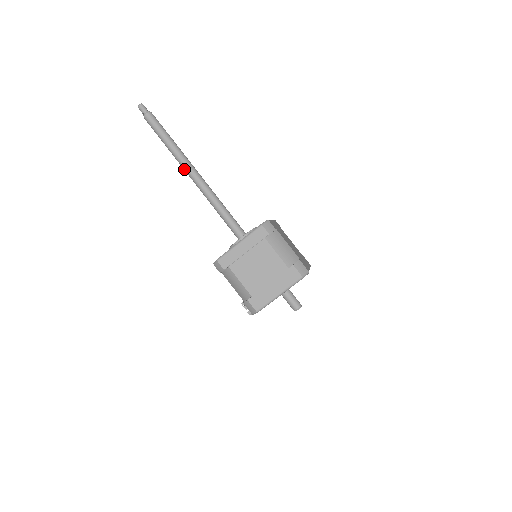
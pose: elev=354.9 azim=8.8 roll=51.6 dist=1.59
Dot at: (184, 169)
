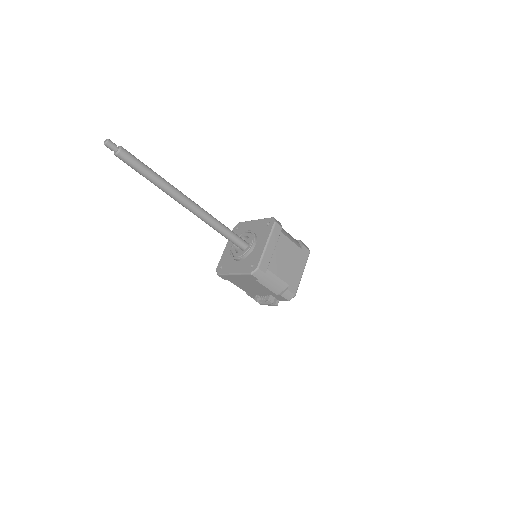
Dot at: (177, 199)
